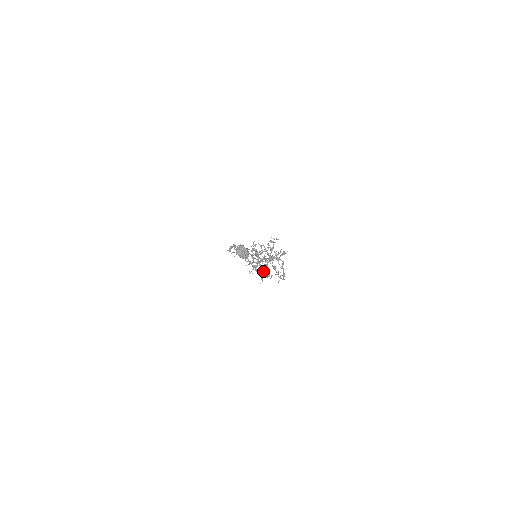
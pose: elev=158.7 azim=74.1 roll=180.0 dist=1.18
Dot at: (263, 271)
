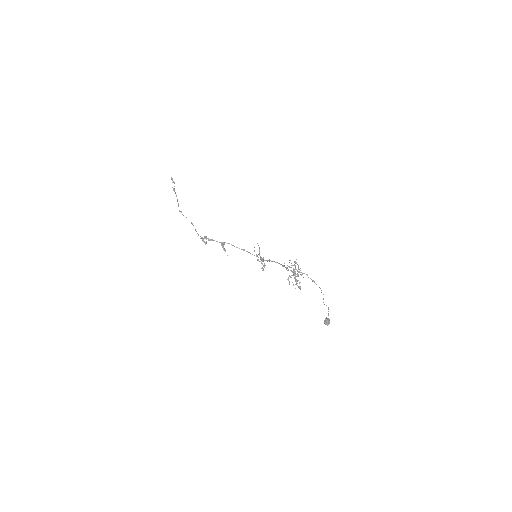
Dot at: occluded
